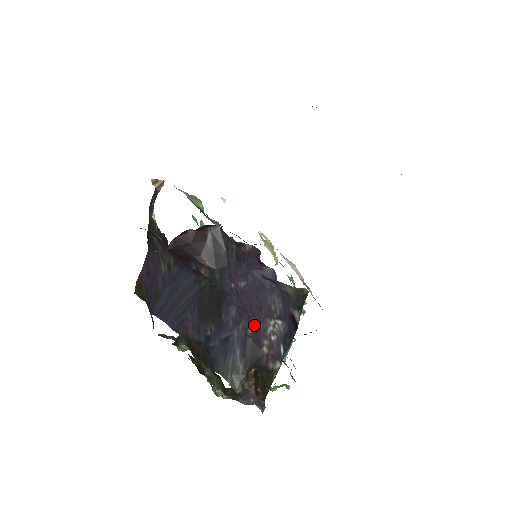
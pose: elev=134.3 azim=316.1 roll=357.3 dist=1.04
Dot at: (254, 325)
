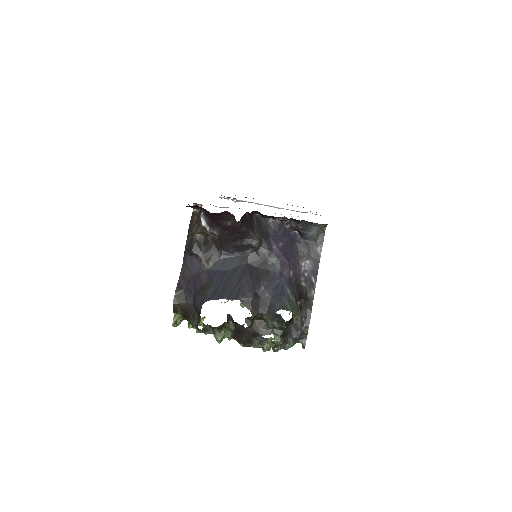
Dot at: (293, 270)
